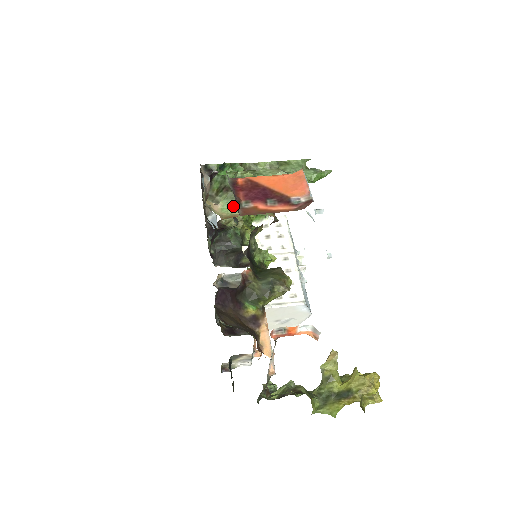
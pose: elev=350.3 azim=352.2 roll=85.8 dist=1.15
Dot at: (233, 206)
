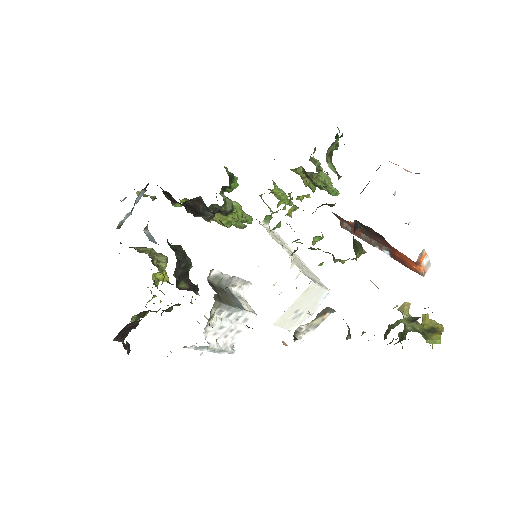
Dot at: (335, 170)
